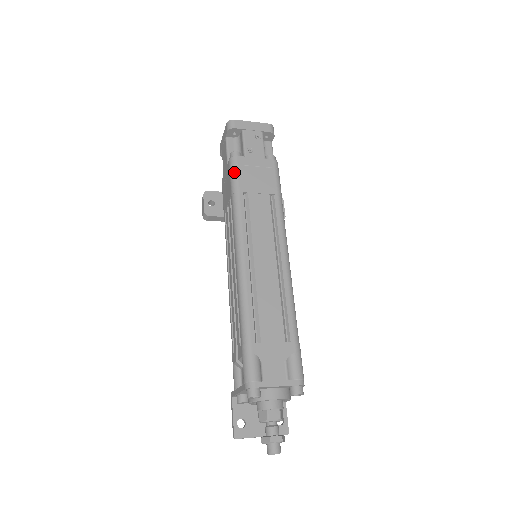
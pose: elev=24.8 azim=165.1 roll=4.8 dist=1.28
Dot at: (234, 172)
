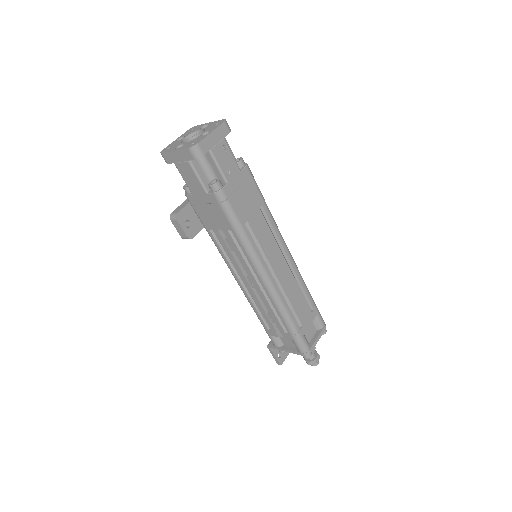
Dot at: (228, 208)
